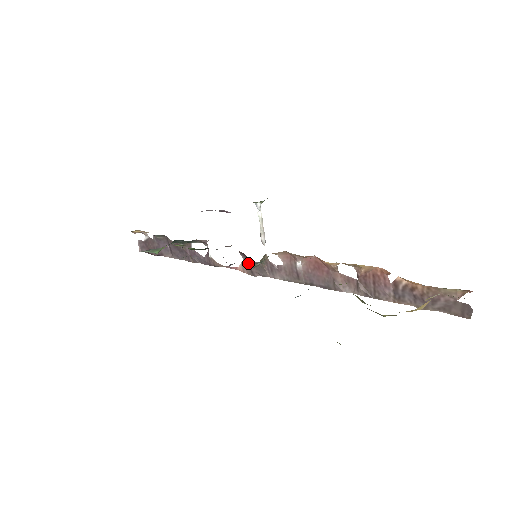
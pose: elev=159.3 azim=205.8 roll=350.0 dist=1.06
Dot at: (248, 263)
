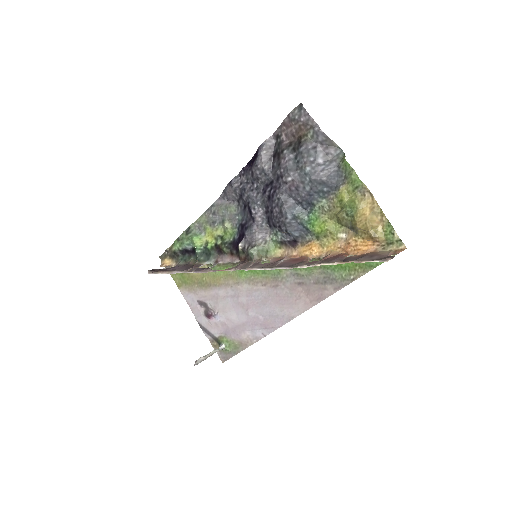
Dot at: occluded
